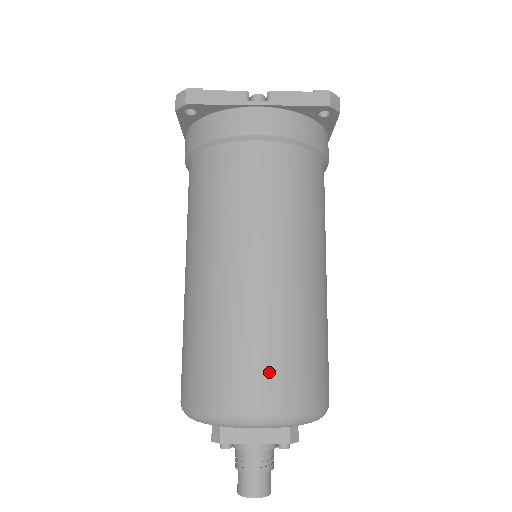
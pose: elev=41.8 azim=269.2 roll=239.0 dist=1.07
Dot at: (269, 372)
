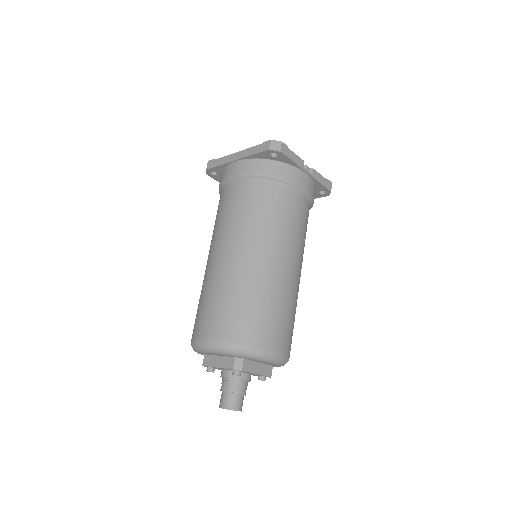
Dot at: (287, 331)
